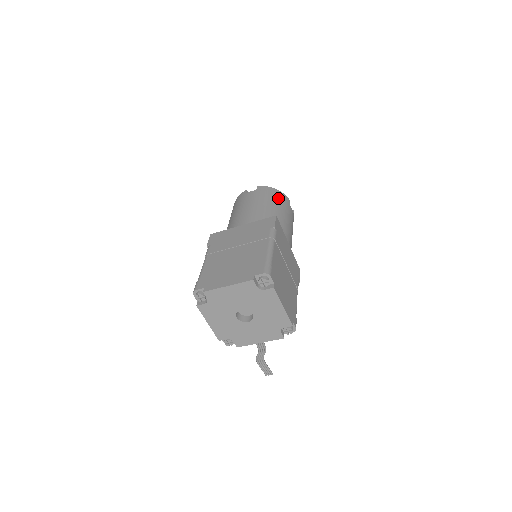
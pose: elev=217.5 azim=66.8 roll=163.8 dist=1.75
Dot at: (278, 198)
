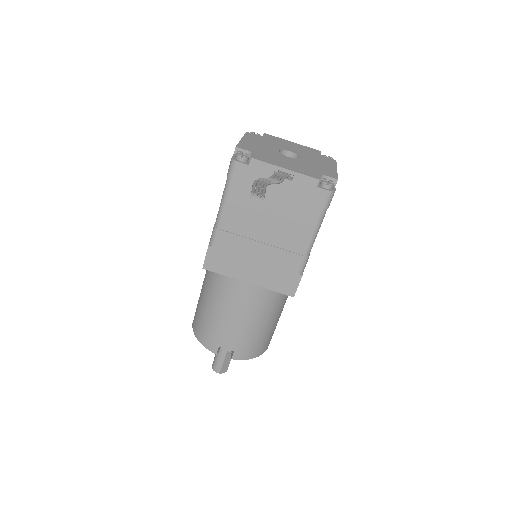
Dot at: occluded
